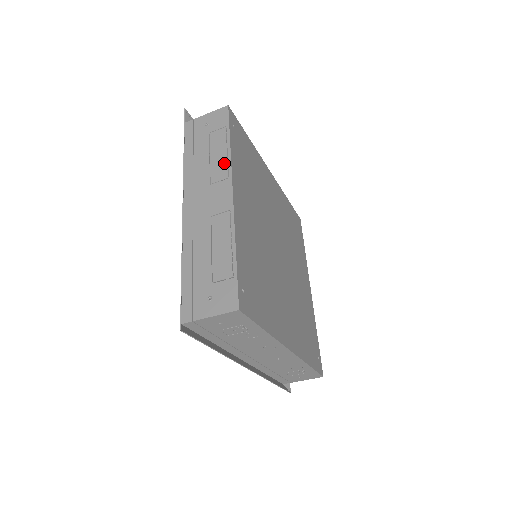
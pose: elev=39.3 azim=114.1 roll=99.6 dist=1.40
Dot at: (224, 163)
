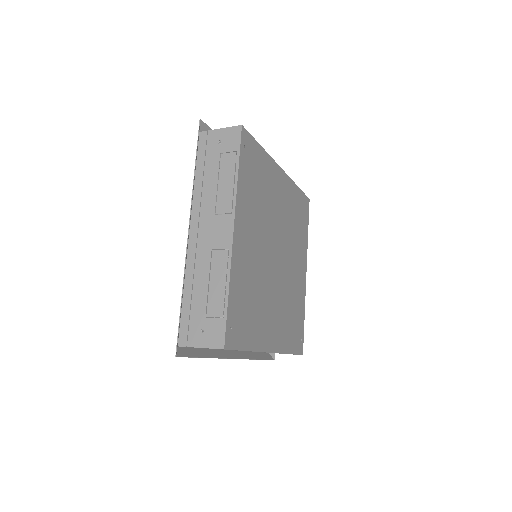
Dot at: (230, 195)
